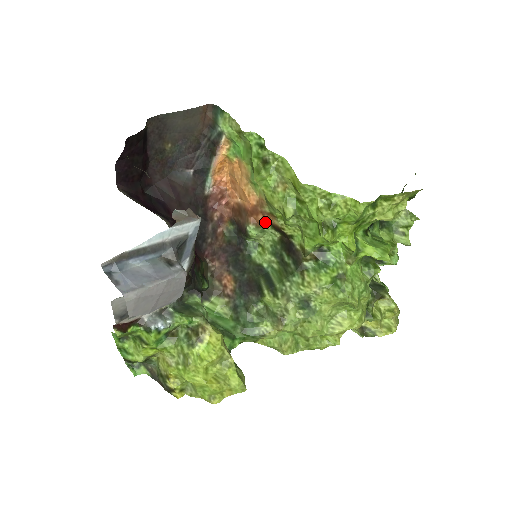
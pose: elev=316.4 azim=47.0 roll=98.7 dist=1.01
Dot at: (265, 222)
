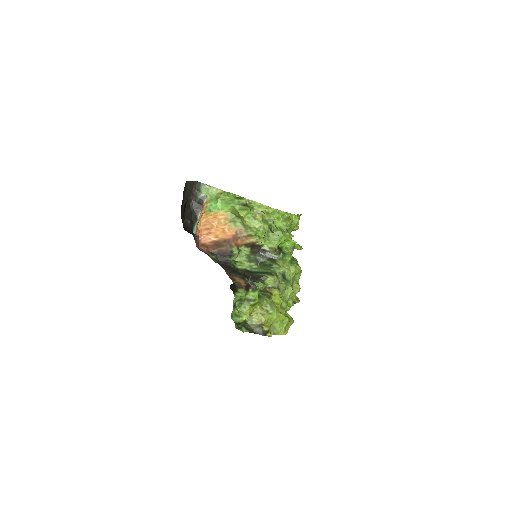
Dot at: (242, 244)
